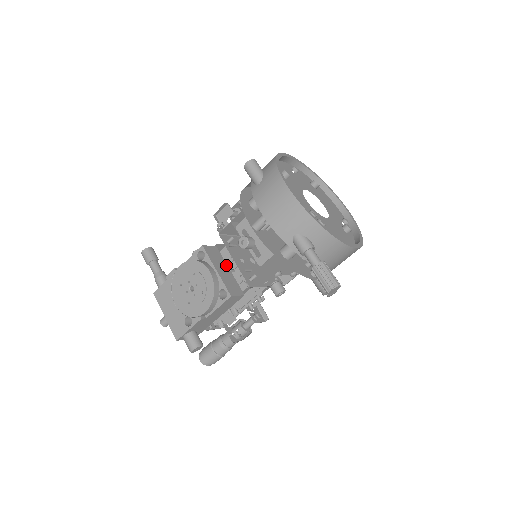
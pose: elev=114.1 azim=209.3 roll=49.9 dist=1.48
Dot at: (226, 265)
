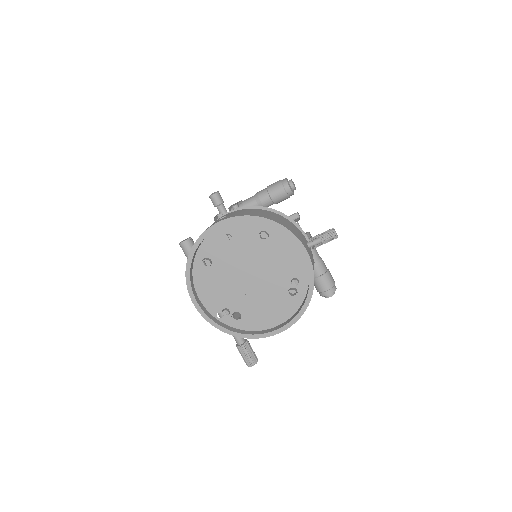
Dot at: occluded
